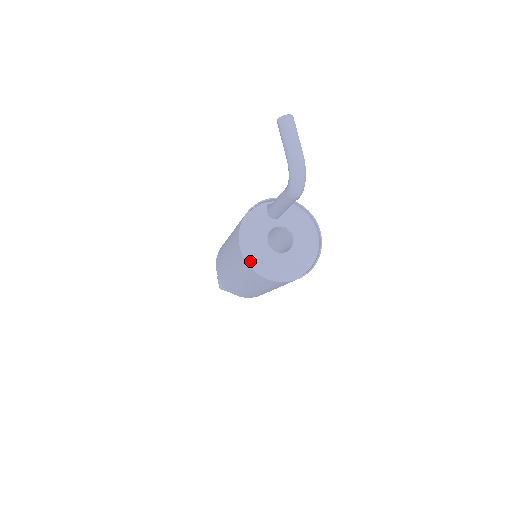
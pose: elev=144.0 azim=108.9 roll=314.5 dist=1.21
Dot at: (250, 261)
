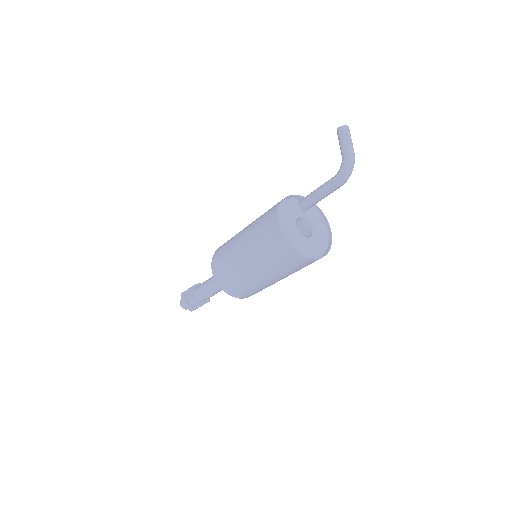
Dot at: (283, 233)
